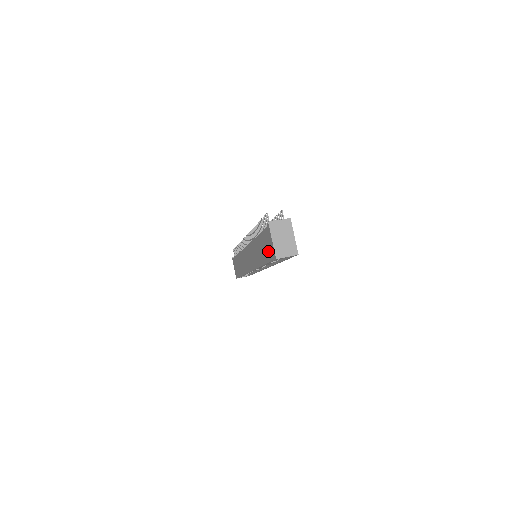
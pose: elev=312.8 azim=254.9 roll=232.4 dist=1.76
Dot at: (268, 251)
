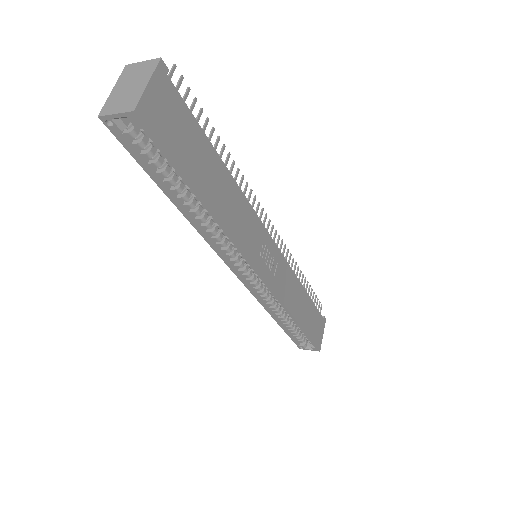
Dot at: occluded
